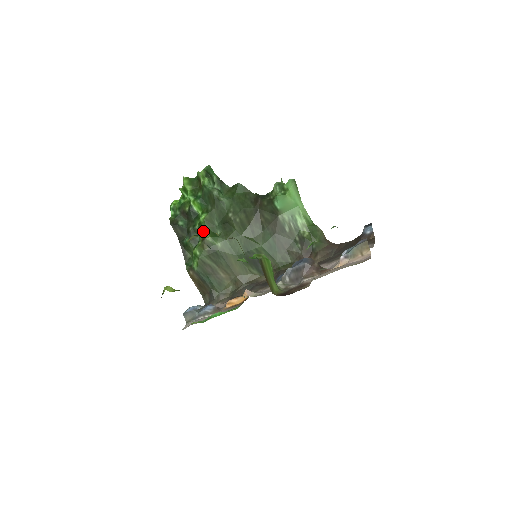
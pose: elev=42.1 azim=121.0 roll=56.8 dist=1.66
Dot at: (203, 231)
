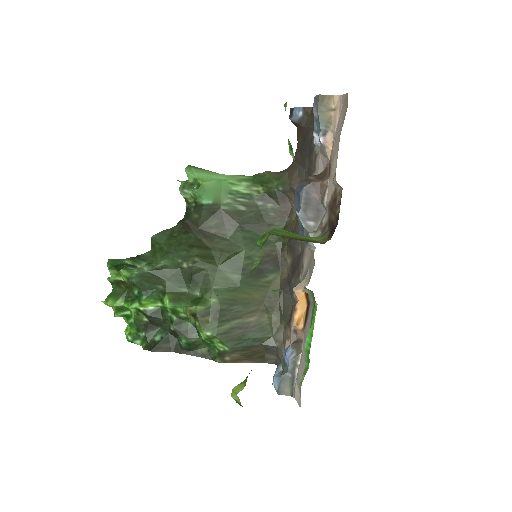
Dot at: (185, 311)
